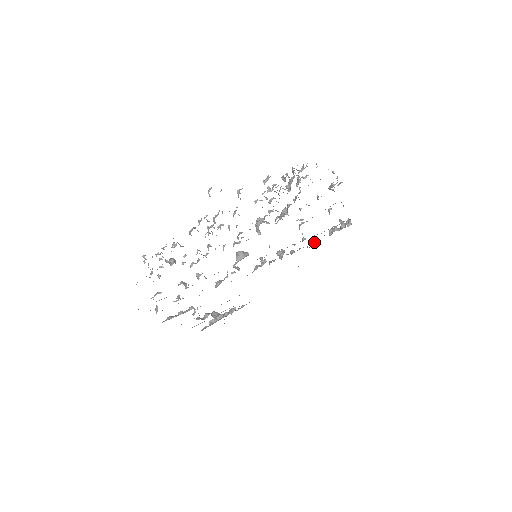
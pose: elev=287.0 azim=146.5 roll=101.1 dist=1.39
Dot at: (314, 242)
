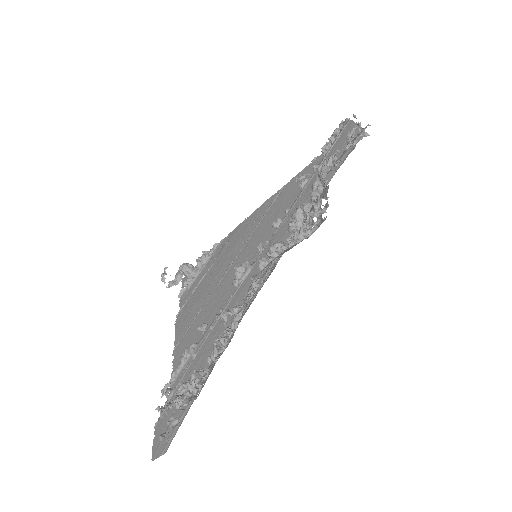
Dot at: occluded
